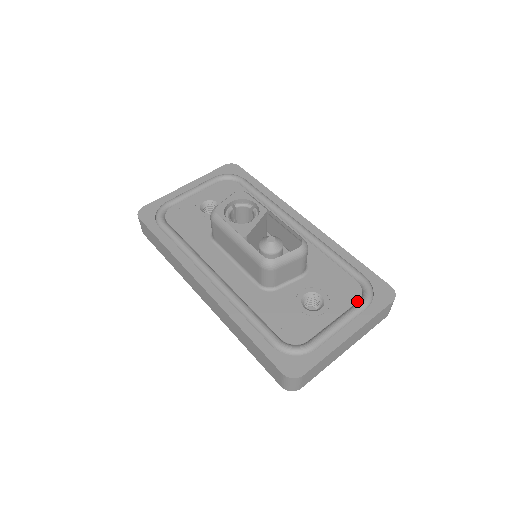
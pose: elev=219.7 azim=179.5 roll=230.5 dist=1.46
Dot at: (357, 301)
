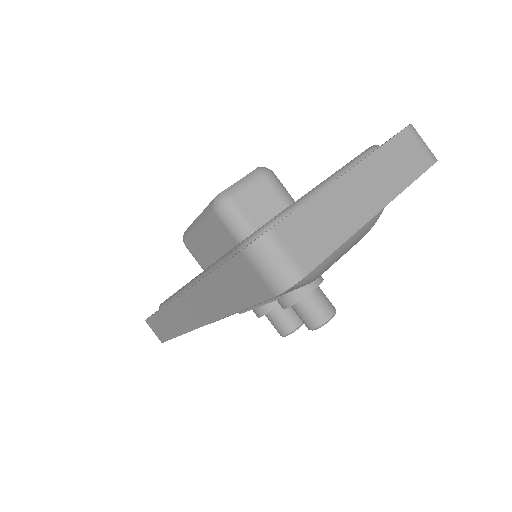
Dot at: occluded
